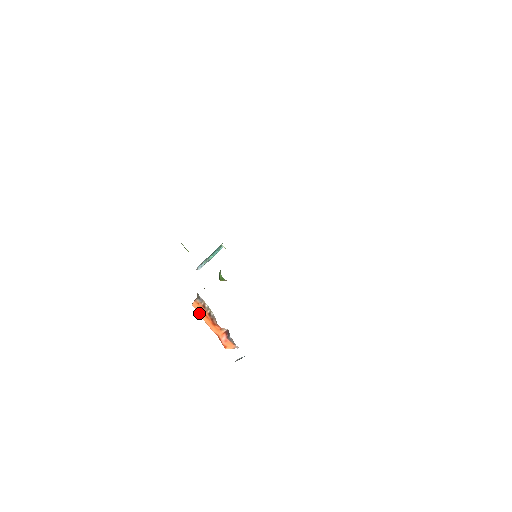
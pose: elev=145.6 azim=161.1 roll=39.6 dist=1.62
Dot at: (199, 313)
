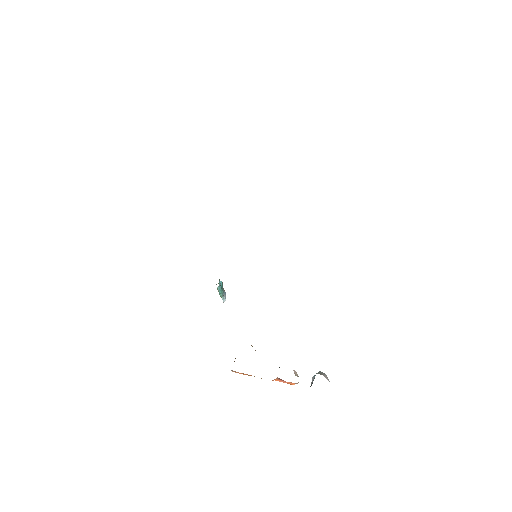
Dot at: occluded
